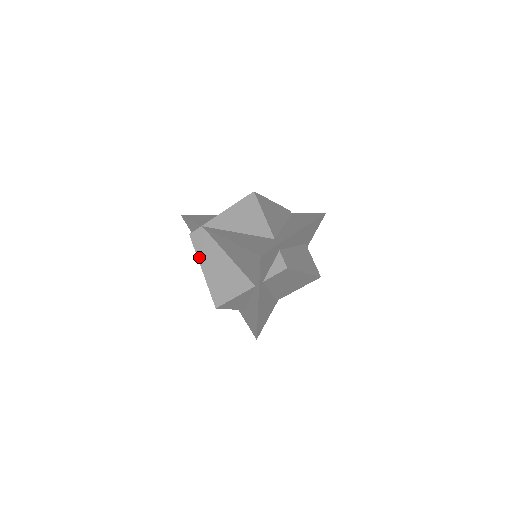
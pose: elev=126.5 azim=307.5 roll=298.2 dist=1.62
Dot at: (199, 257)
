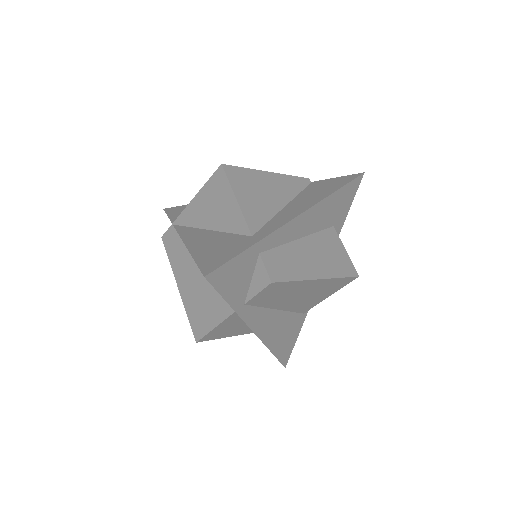
Dot at: (173, 269)
